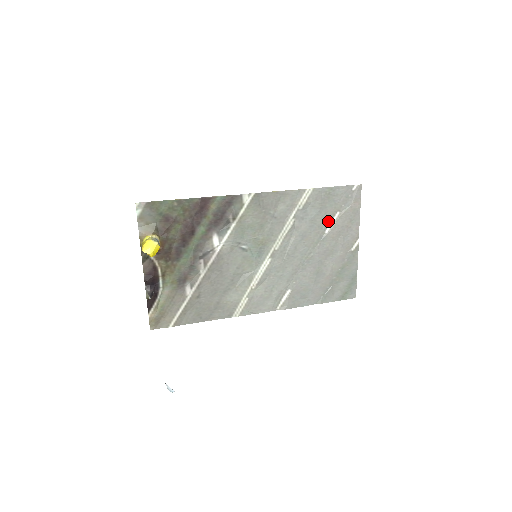
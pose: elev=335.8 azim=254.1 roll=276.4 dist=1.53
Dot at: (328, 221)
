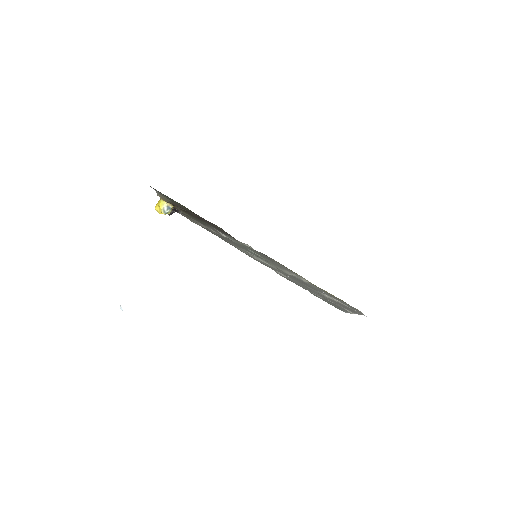
Dot at: occluded
